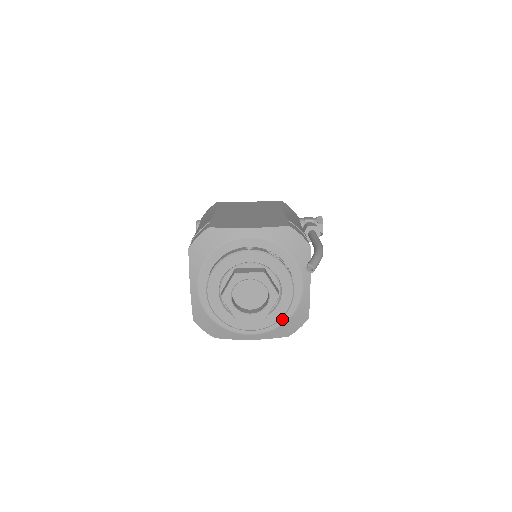
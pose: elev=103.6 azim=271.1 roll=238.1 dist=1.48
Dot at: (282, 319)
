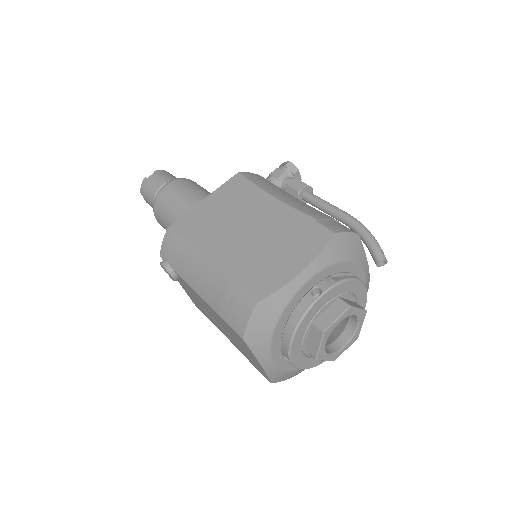
Dot at: occluded
